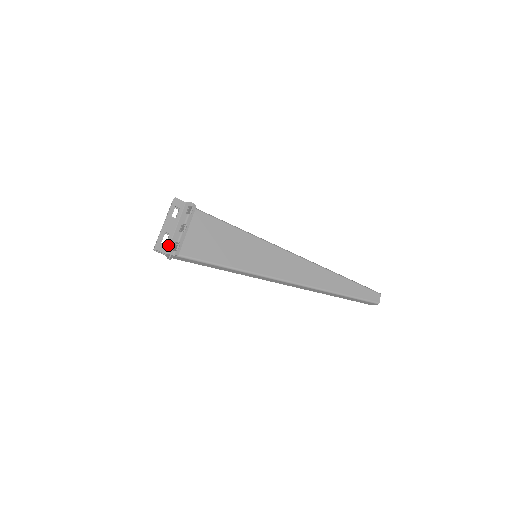
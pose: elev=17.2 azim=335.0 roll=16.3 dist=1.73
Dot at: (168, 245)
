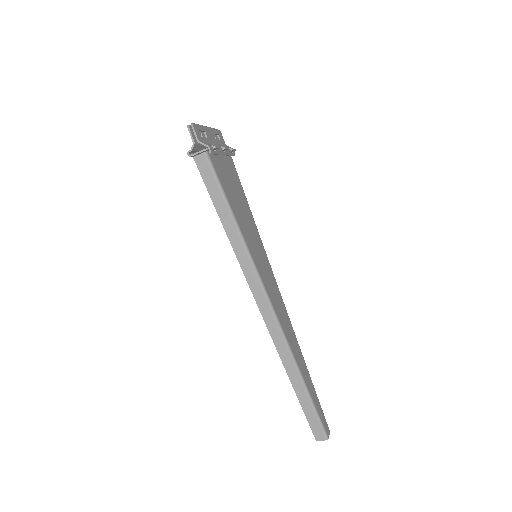
Dot at: (203, 140)
